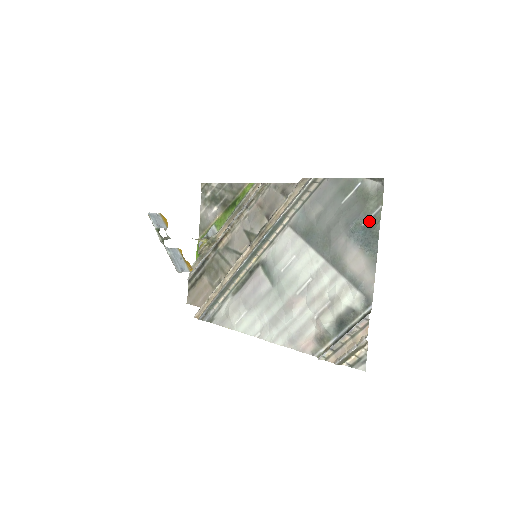
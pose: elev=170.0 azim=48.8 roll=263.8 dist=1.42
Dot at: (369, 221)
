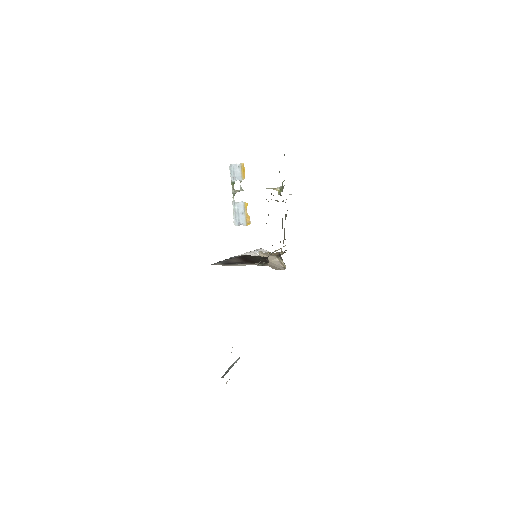
Dot at: occluded
